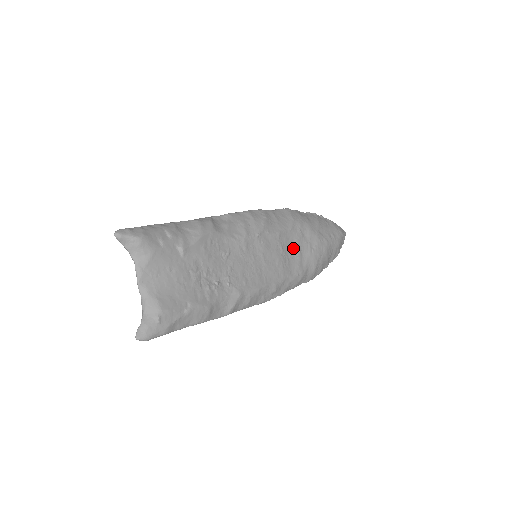
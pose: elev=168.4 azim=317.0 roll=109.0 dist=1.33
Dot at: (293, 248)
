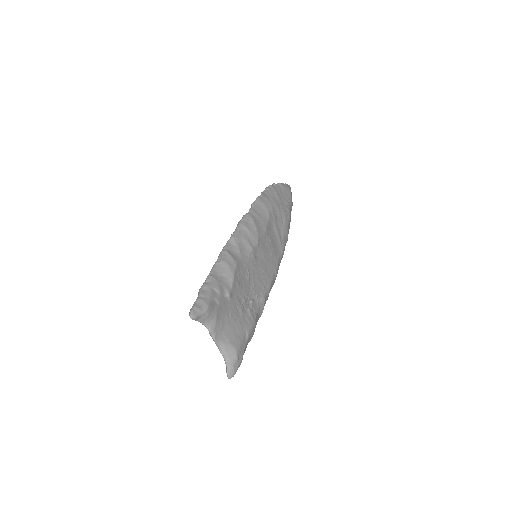
Dot at: (274, 232)
